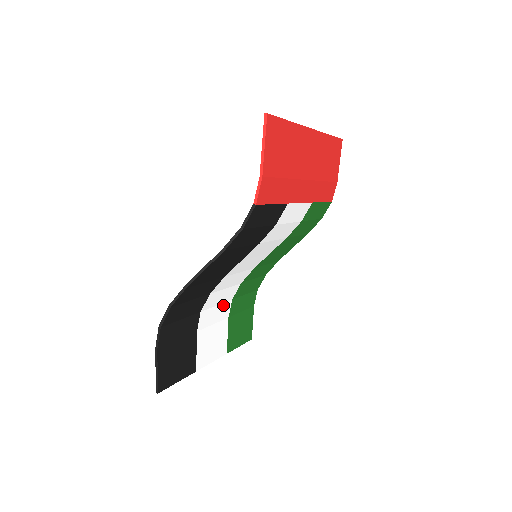
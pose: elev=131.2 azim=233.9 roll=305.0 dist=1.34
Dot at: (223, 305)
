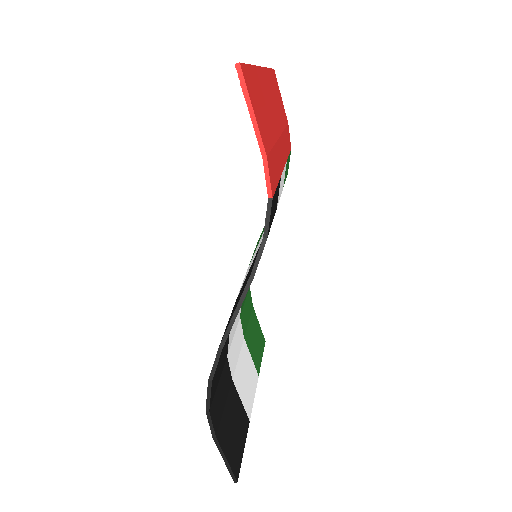
Dot at: (237, 330)
